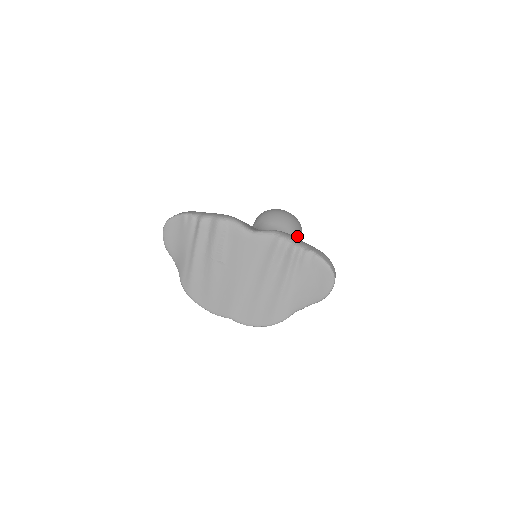
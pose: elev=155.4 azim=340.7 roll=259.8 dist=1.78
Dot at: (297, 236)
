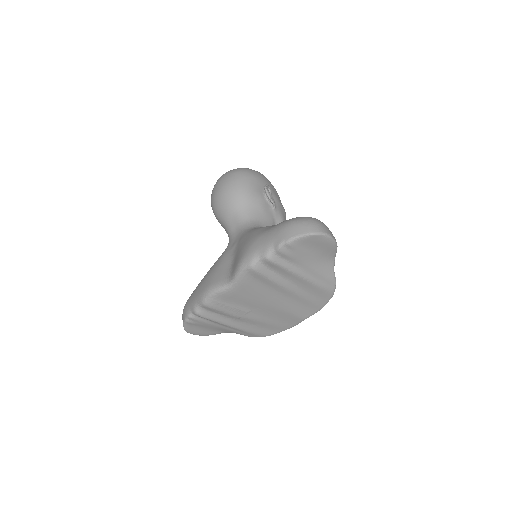
Dot at: (253, 189)
